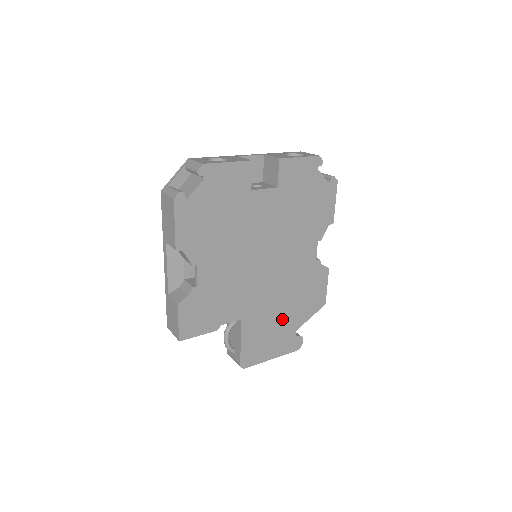
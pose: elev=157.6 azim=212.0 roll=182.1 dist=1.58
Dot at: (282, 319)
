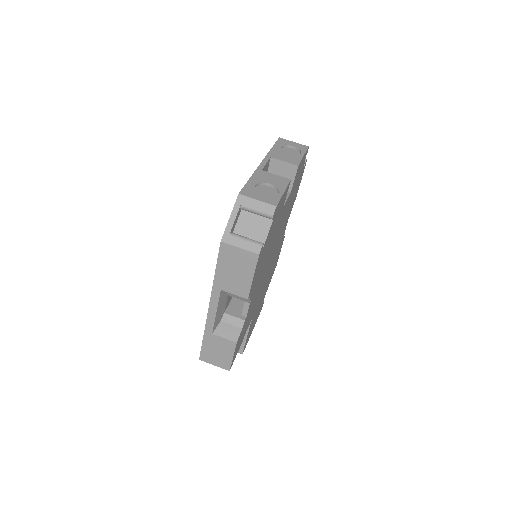
Dot at: occluded
